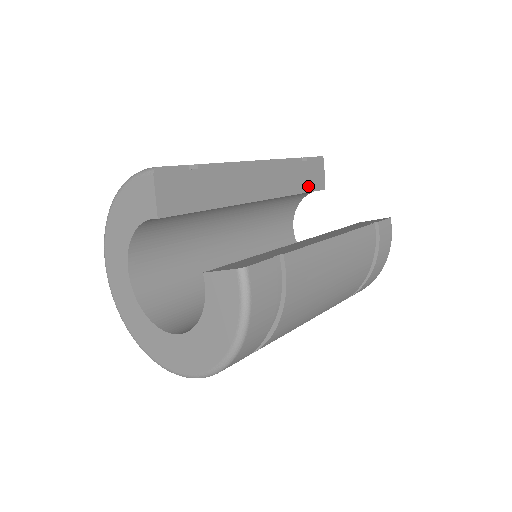
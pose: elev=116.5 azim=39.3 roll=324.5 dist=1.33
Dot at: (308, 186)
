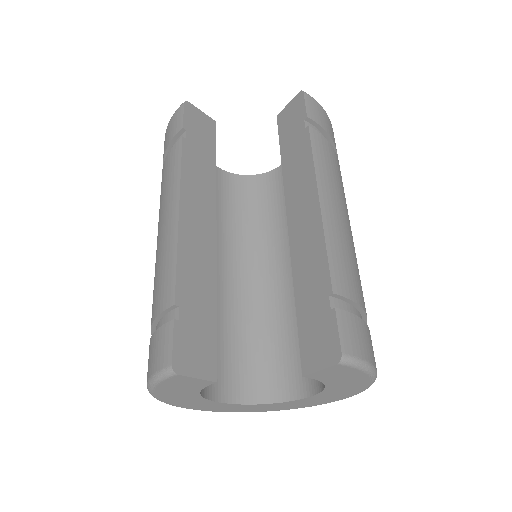
Dot at: (210, 146)
